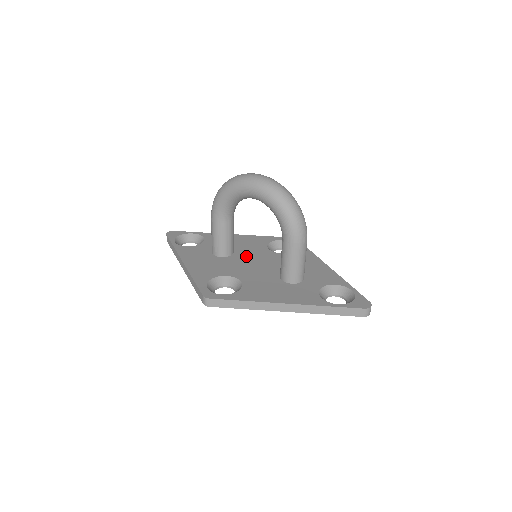
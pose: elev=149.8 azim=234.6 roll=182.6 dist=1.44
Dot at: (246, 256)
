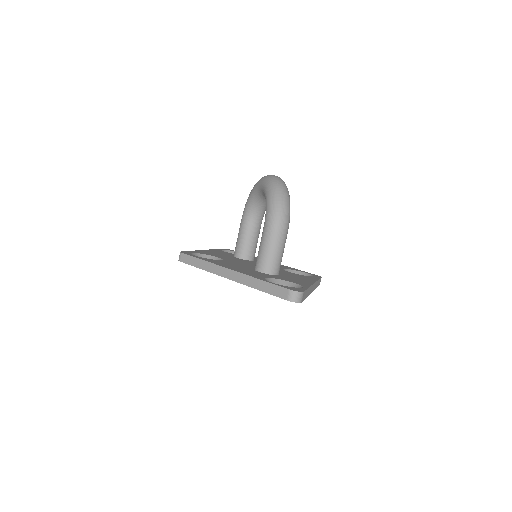
Dot at: occluded
